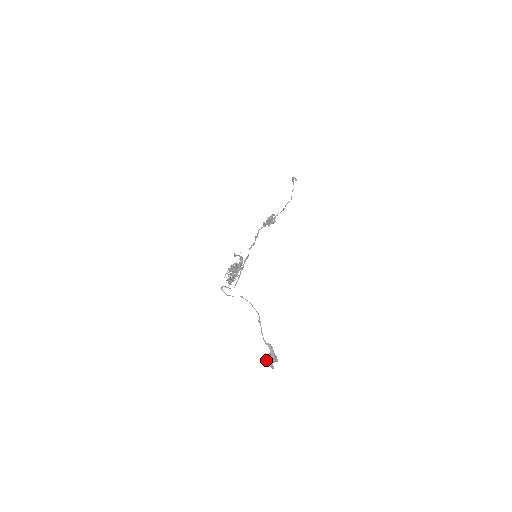
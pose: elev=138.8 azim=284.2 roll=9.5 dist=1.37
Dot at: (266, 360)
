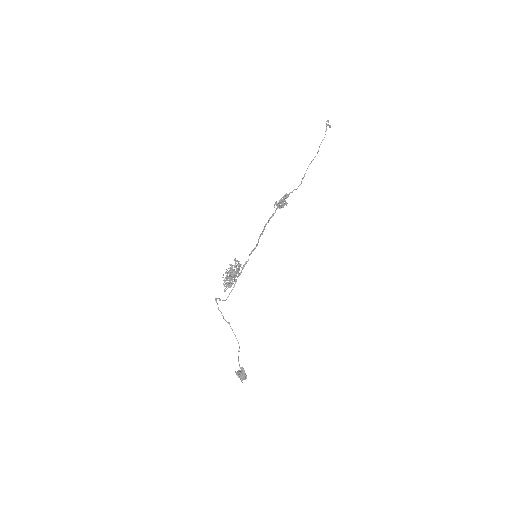
Dot at: (238, 376)
